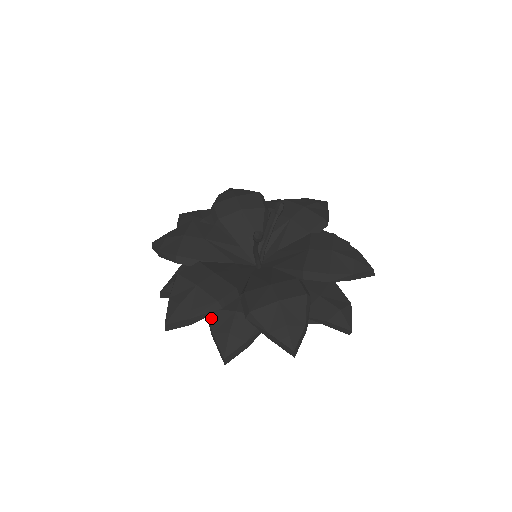
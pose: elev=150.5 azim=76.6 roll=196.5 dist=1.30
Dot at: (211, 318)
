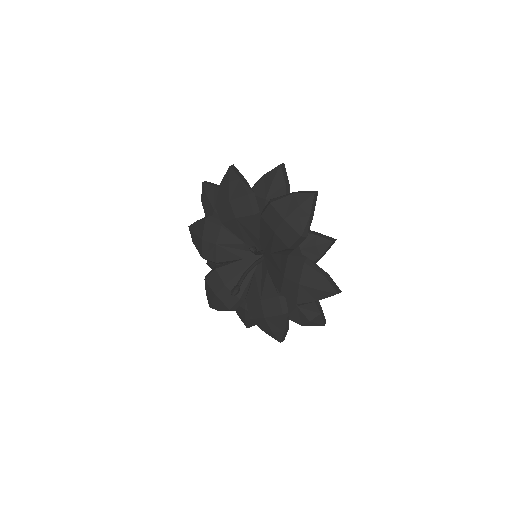
Dot at: occluded
